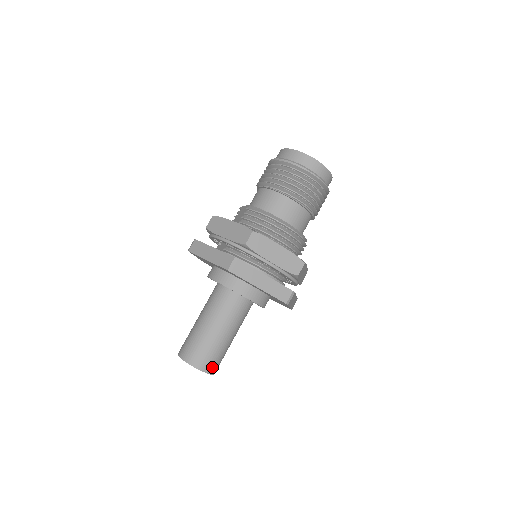
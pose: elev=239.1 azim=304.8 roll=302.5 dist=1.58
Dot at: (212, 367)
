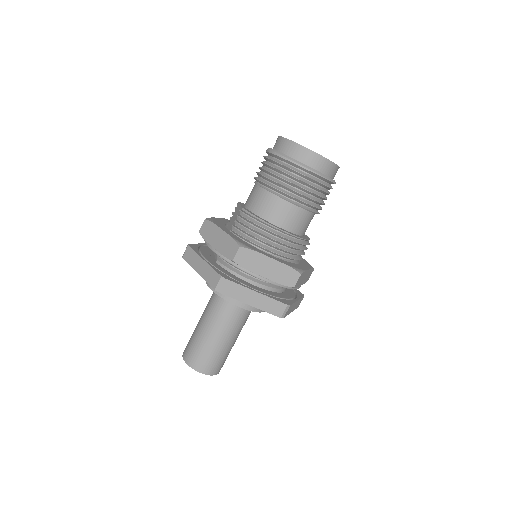
Dot at: (214, 369)
